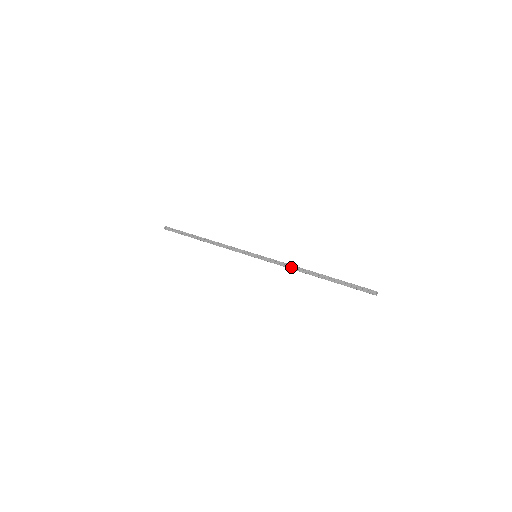
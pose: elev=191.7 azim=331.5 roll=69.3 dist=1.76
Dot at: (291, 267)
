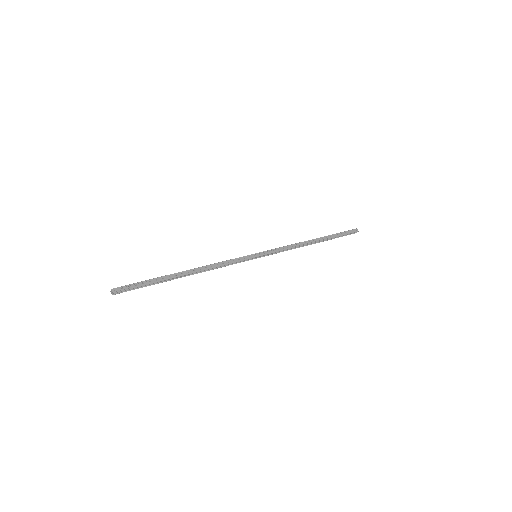
Dot at: (294, 246)
